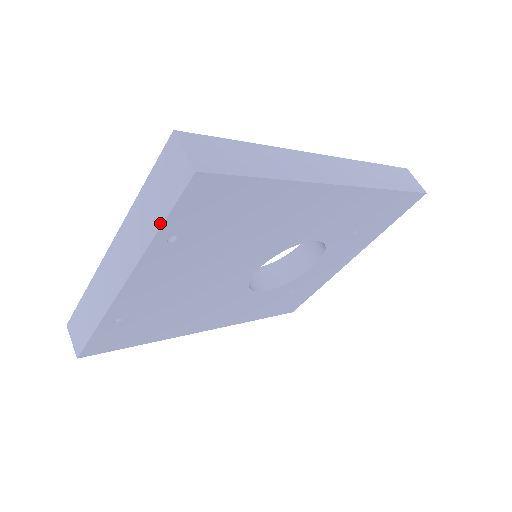
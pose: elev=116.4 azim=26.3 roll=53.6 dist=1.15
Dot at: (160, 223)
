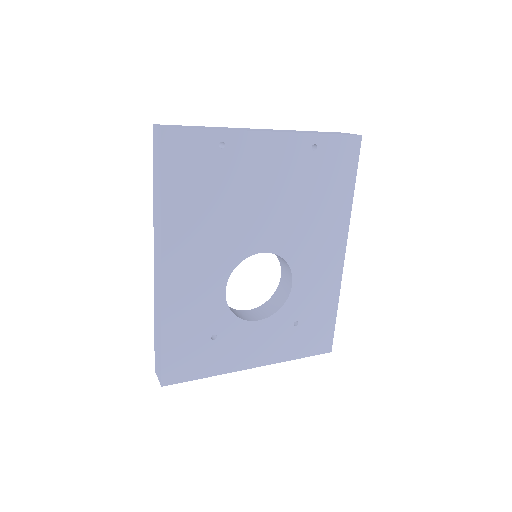
Dot at: (326, 133)
